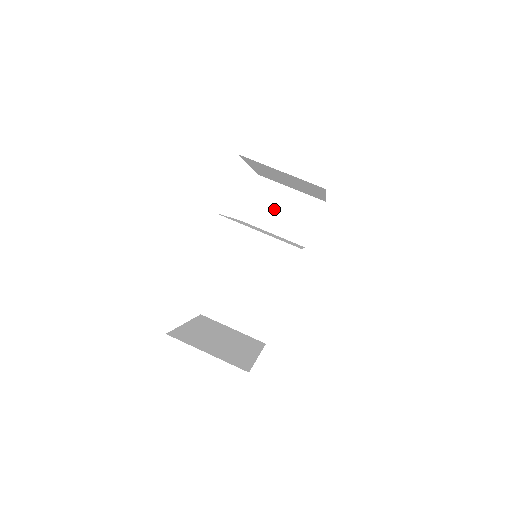
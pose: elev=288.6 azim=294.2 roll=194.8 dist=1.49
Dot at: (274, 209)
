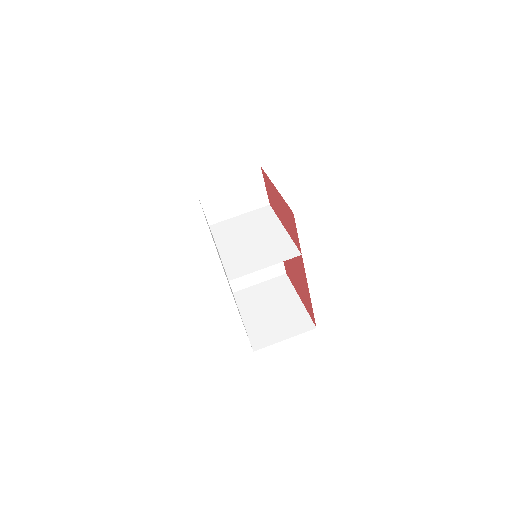
Dot at: (227, 200)
